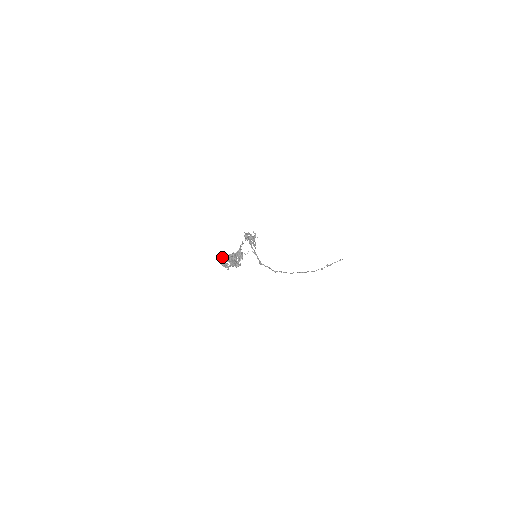
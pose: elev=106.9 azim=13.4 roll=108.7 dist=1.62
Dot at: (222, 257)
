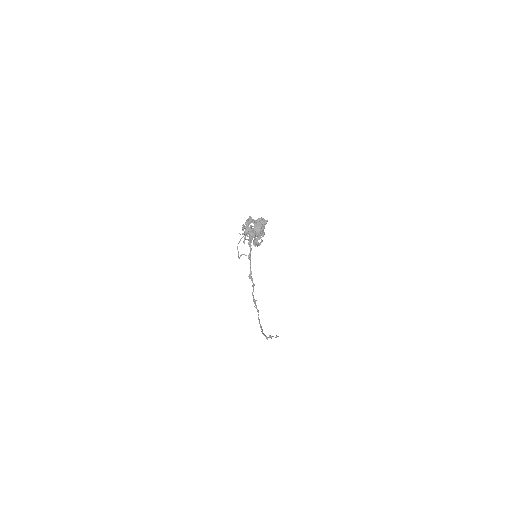
Dot at: (248, 221)
